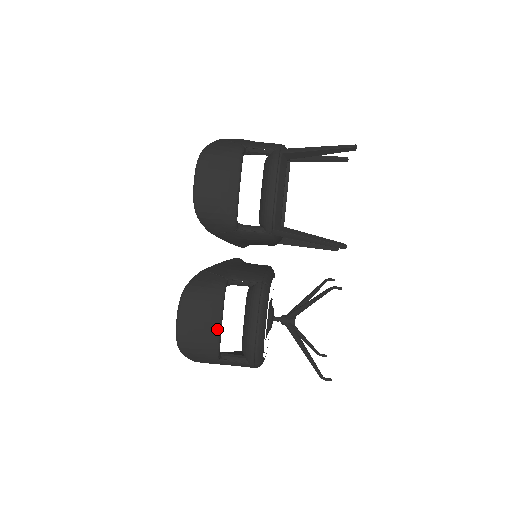
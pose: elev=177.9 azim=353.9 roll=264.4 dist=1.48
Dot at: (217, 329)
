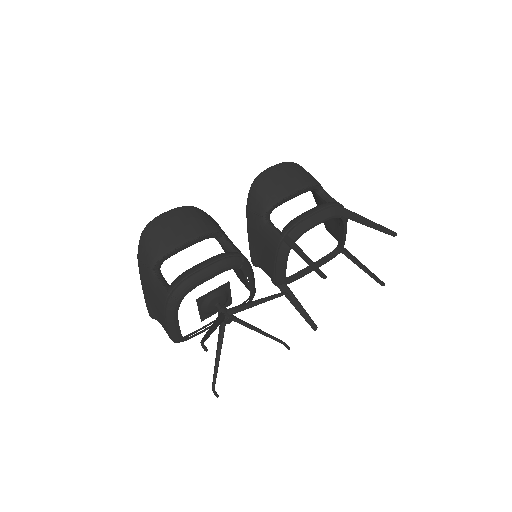
Dot at: (180, 242)
